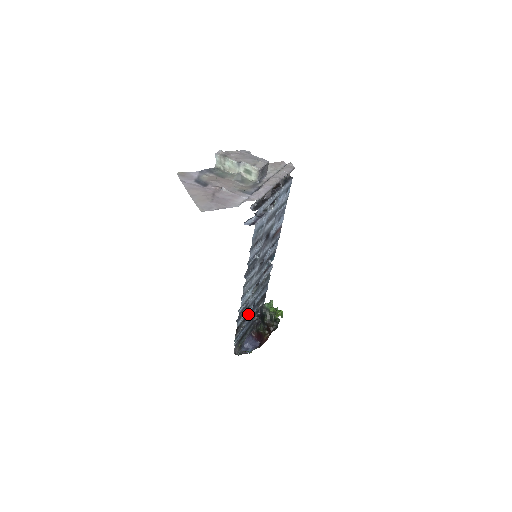
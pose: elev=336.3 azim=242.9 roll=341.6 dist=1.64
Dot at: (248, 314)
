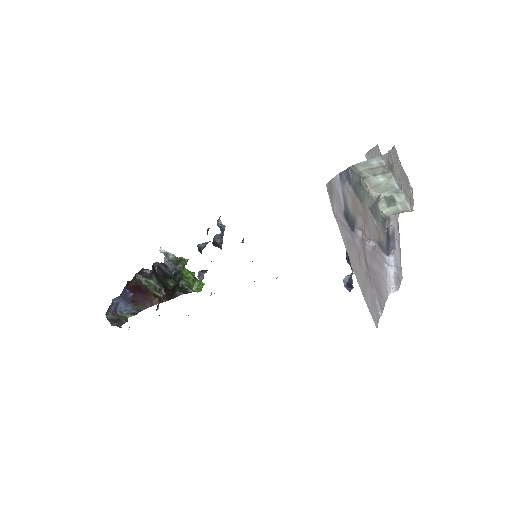
Dot at: occluded
